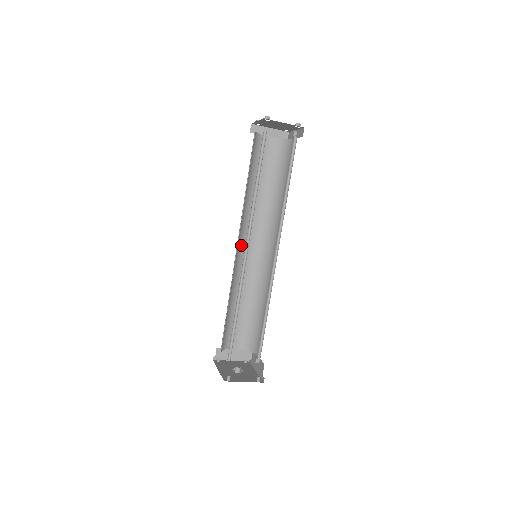
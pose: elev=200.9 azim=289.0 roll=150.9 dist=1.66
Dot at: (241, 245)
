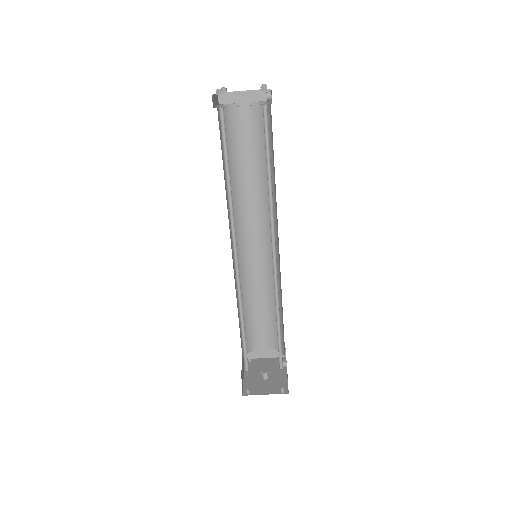
Dot at: (241, 242)
